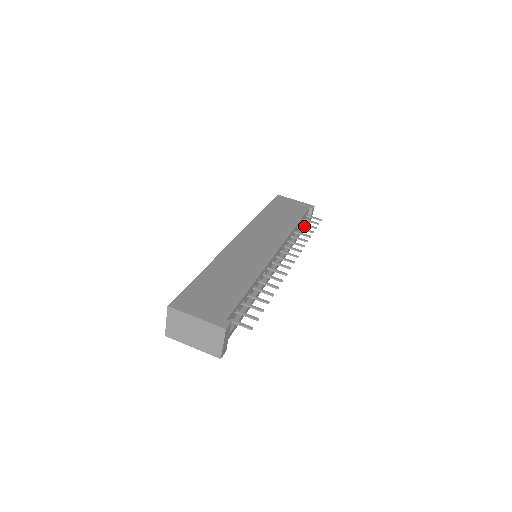
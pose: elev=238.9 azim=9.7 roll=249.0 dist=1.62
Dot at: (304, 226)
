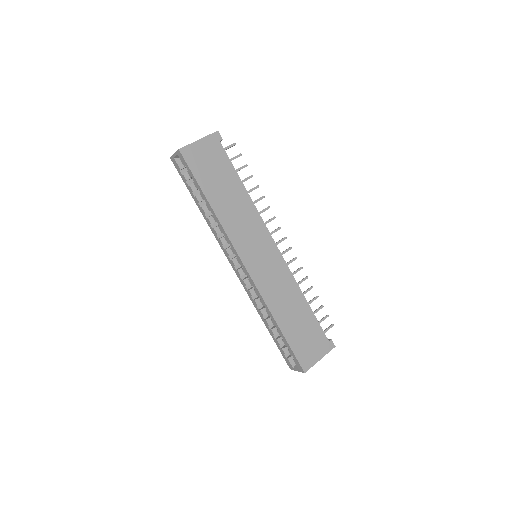
Dot at: occluded
